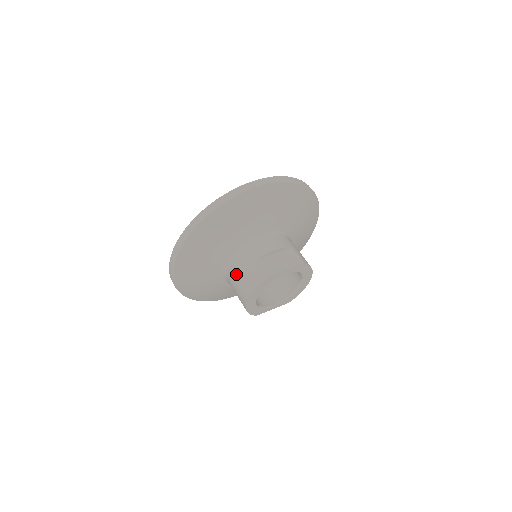
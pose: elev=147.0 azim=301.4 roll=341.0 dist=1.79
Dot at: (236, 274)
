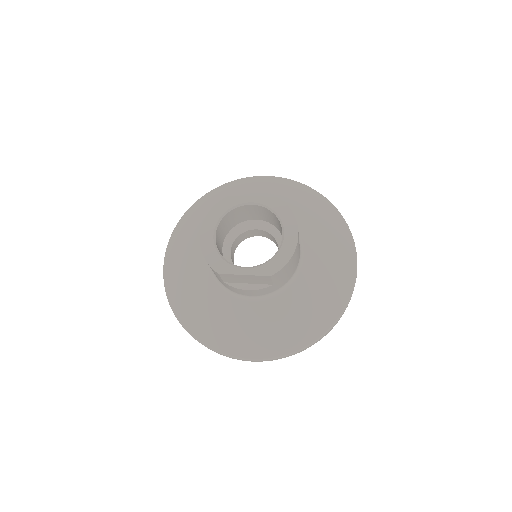
Dot at: occluded
